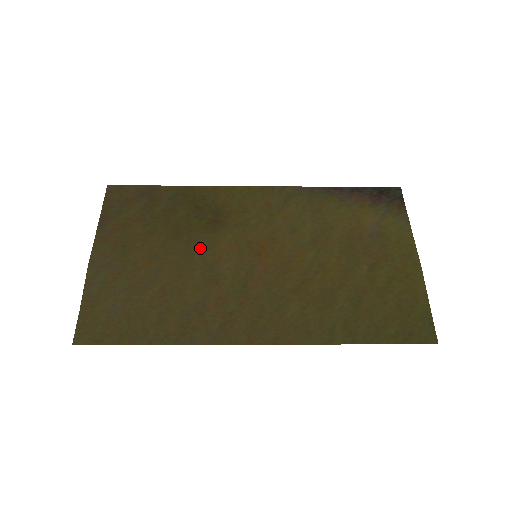
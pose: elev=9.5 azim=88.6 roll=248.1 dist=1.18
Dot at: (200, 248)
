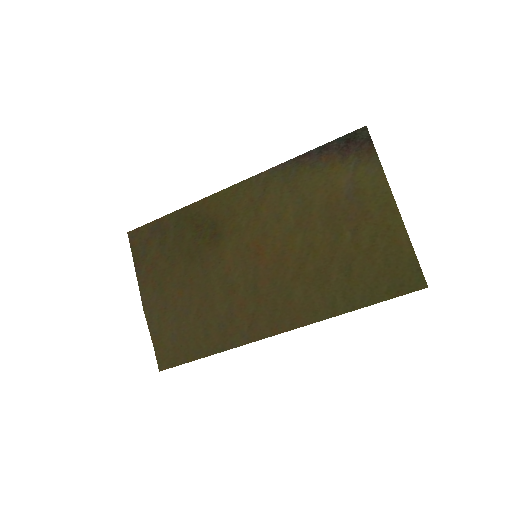
Dot at: (212, 265)
